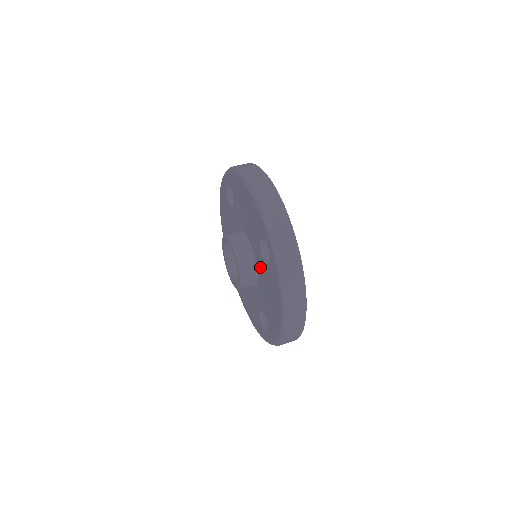
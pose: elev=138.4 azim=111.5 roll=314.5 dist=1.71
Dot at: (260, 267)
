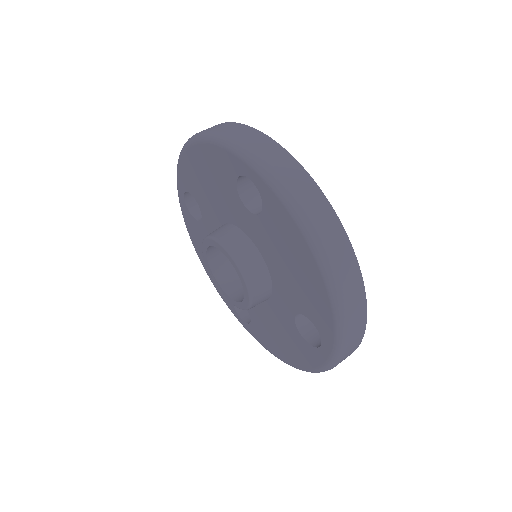
Dot at: (279, 312)
